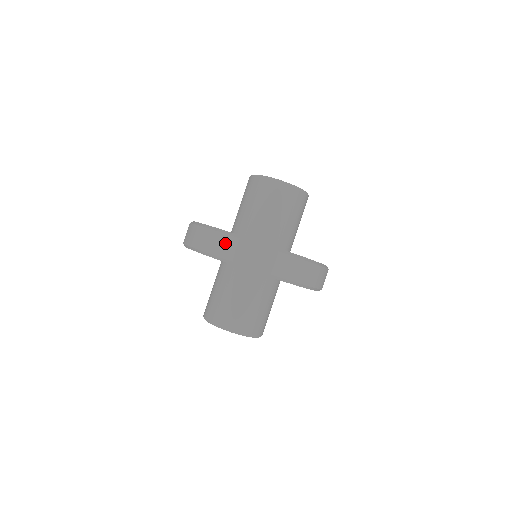
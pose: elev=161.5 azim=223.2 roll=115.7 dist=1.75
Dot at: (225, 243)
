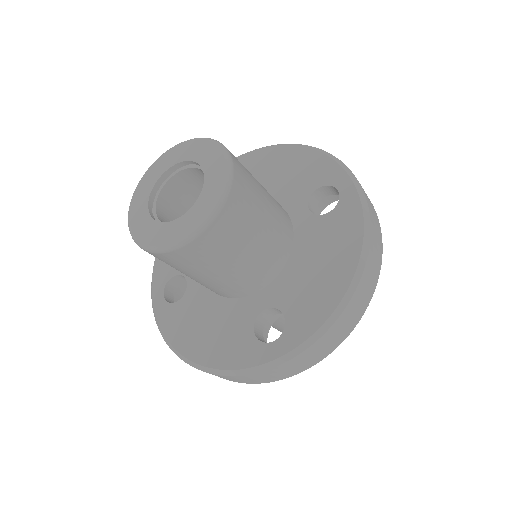
Dot at: occluded
